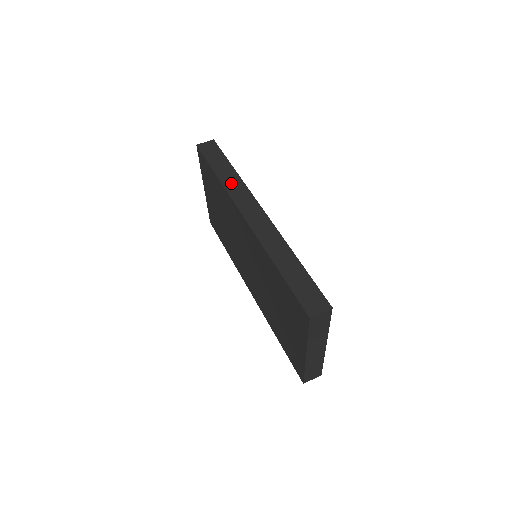
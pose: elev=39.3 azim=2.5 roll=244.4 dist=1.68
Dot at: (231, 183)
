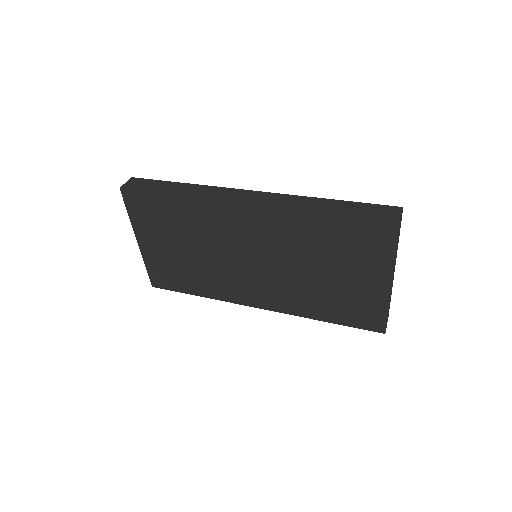
Dot at: (197, 192)
